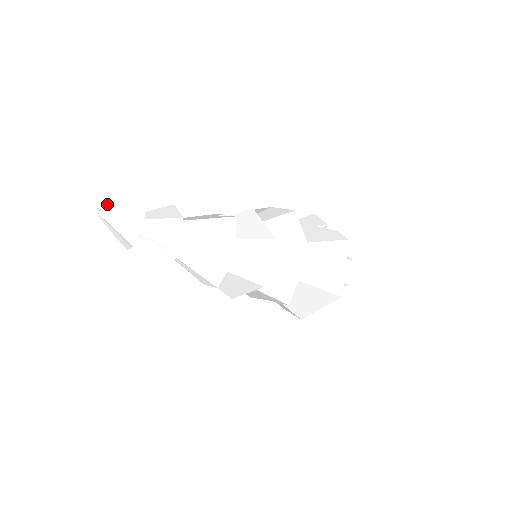
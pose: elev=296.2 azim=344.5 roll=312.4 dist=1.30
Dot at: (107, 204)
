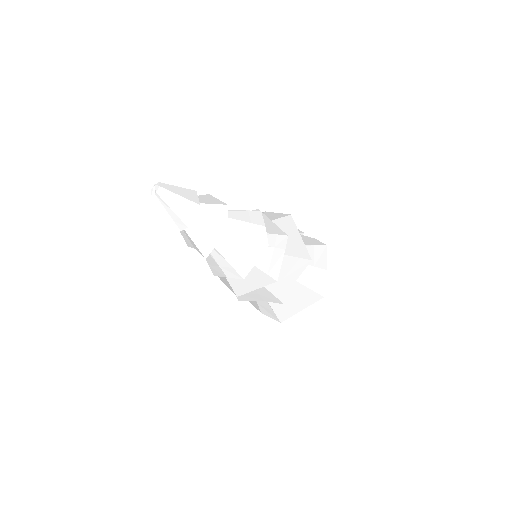
Dot at: (162, 183)
